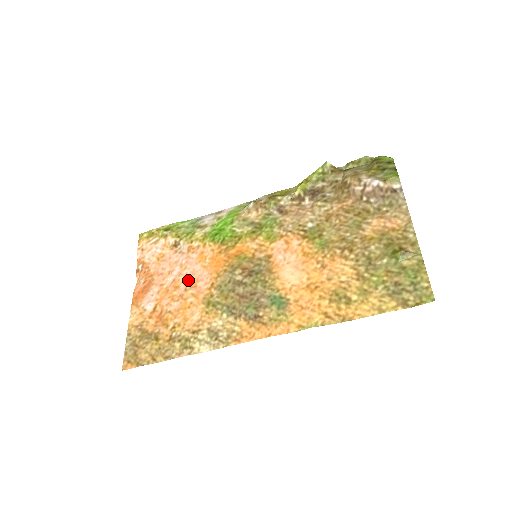
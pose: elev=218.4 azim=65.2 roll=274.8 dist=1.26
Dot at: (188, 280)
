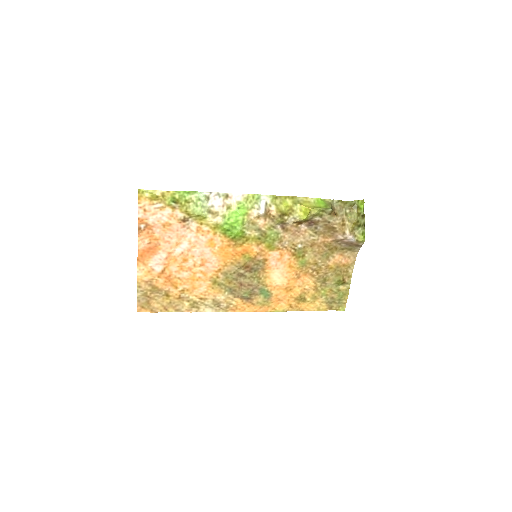
Dot at: (197, 258)
